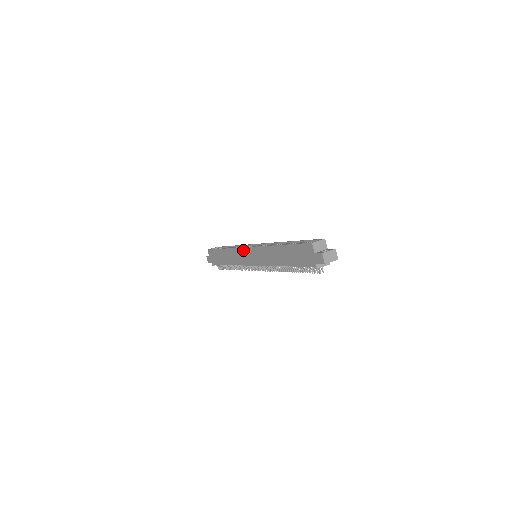
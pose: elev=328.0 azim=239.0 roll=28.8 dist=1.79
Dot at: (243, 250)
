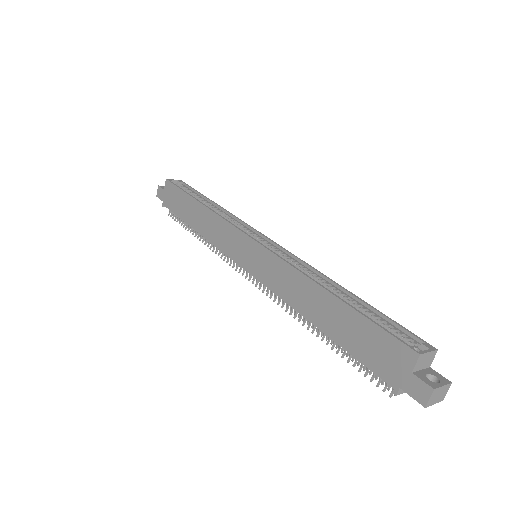
Dot at: (239, 234)
